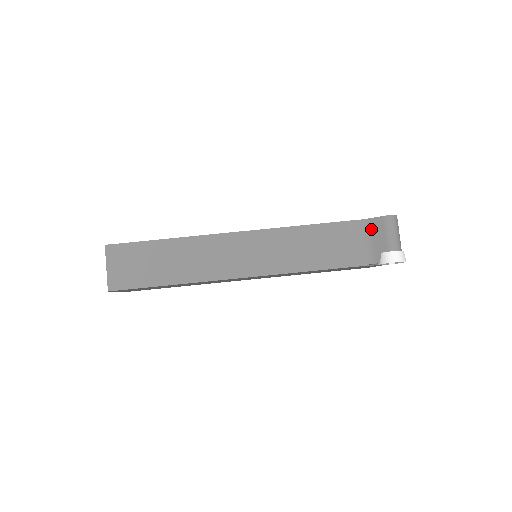
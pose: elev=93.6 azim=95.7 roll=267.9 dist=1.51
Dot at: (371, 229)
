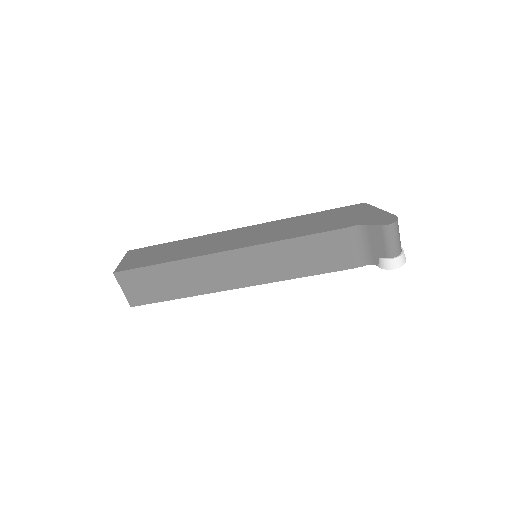
Dot at: (369, 235)
